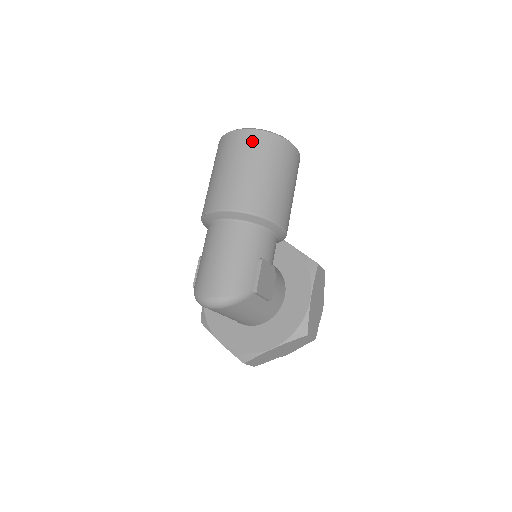
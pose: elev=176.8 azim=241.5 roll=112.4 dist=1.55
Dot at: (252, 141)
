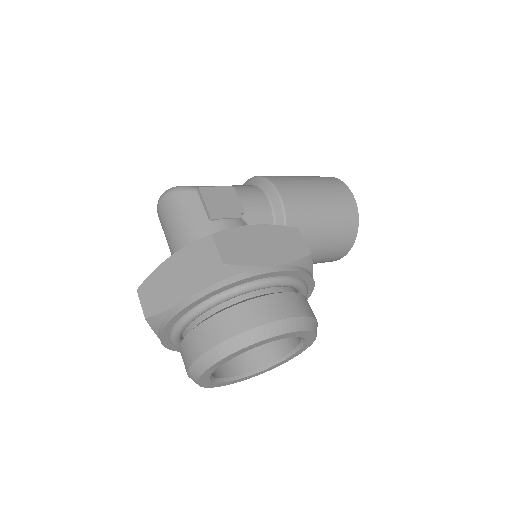
Dot at: occluded
